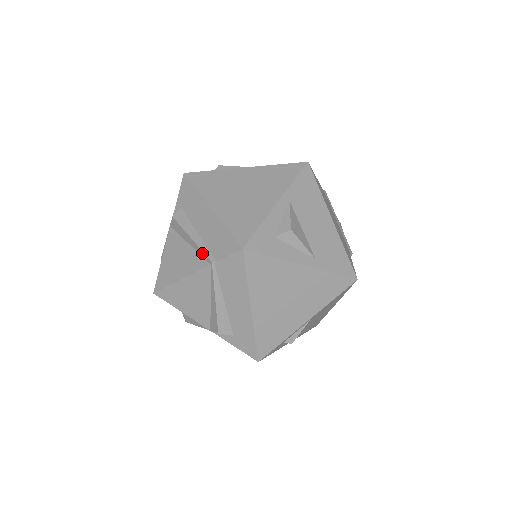
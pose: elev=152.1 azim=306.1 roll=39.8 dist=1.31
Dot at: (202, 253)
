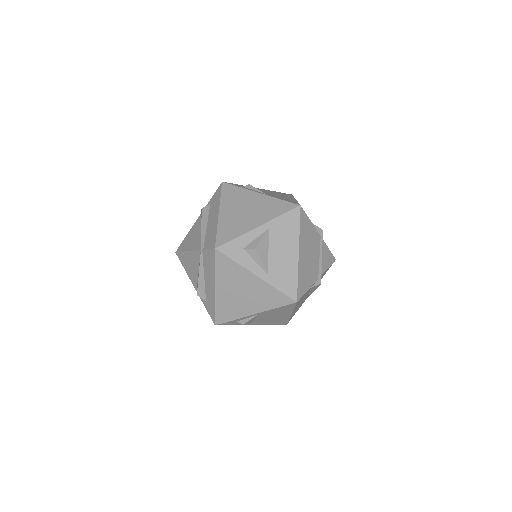
Dot at: (201, 240)
